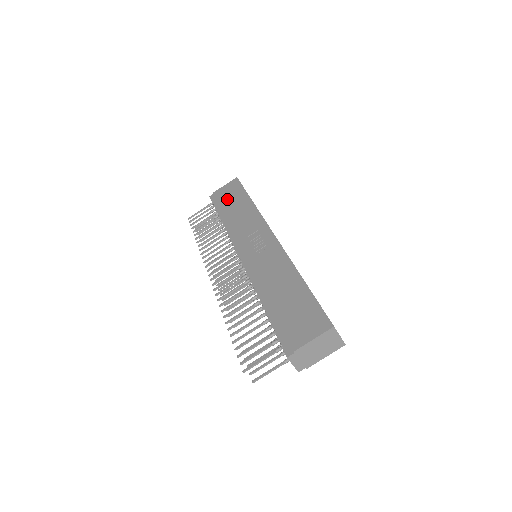
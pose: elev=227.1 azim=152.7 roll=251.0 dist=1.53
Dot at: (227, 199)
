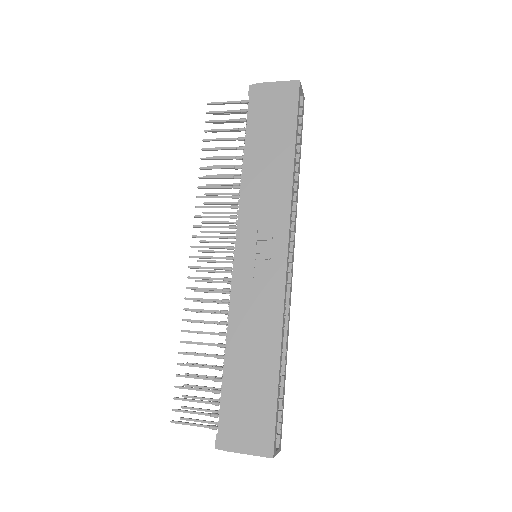
Dot at: (267, 120)
